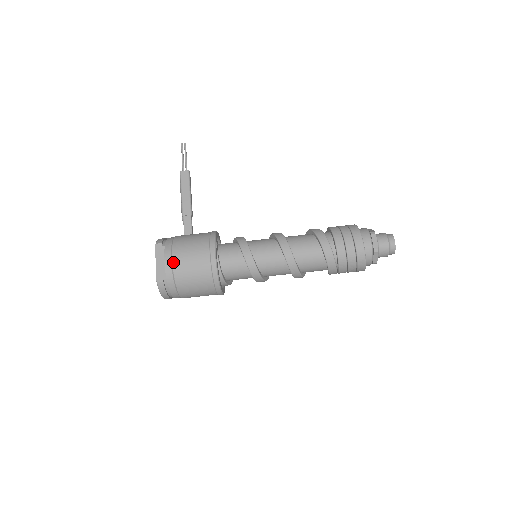
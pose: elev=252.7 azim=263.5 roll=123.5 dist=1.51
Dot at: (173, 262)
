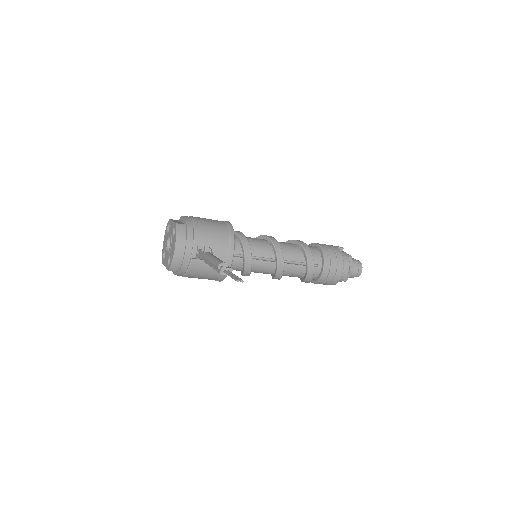
Dot at: occluded
